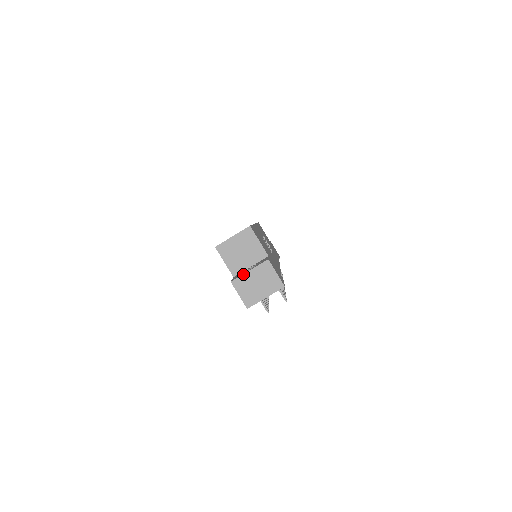
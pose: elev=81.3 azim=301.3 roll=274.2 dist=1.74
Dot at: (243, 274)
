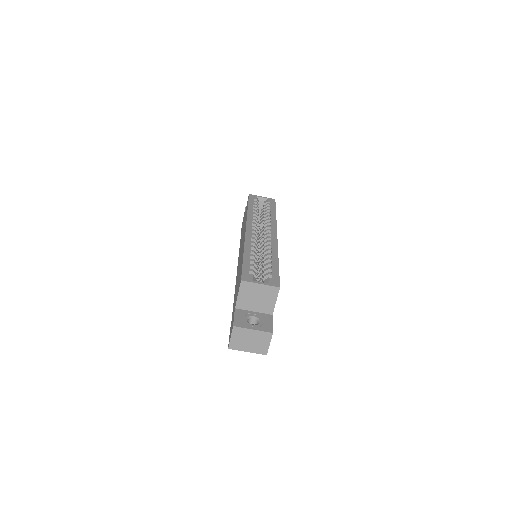
Dot at: (247, 328)
